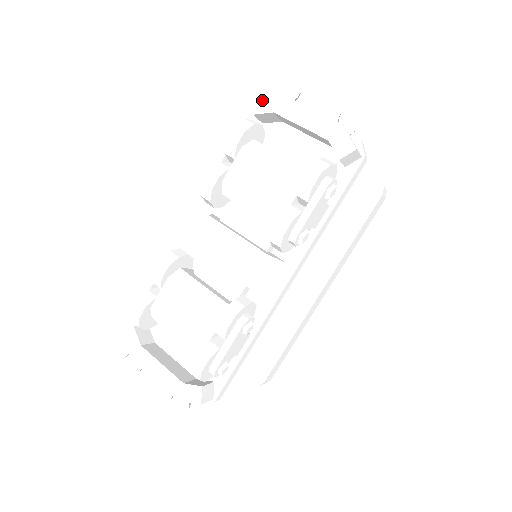
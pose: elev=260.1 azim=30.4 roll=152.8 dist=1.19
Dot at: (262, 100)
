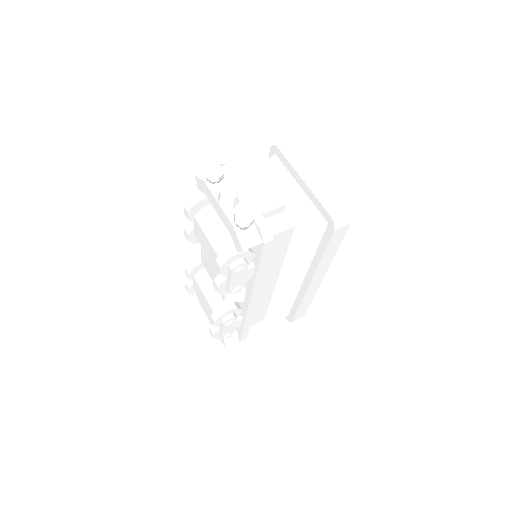
Dot at: (198, 181)
